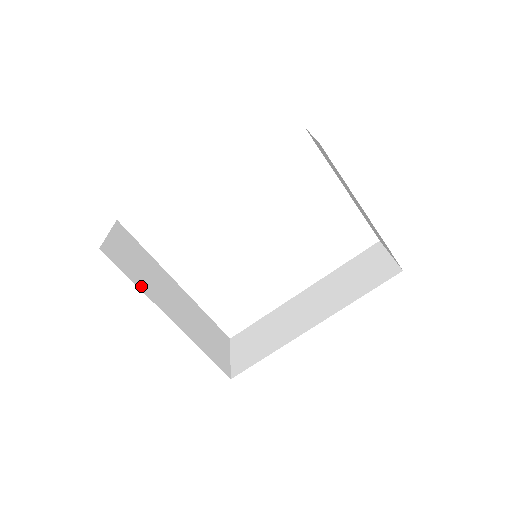
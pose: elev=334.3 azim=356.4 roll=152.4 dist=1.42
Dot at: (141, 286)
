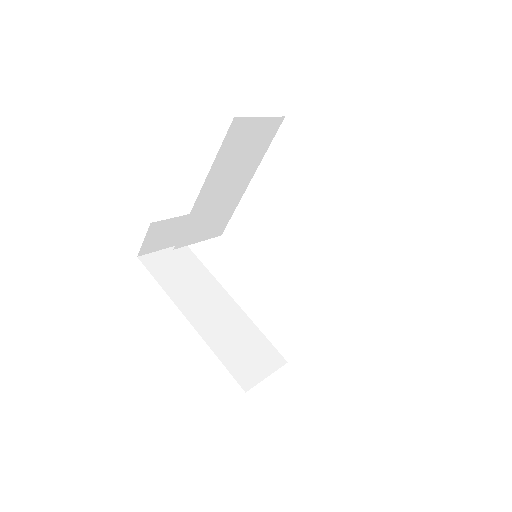
Dot at: (168, 289)
